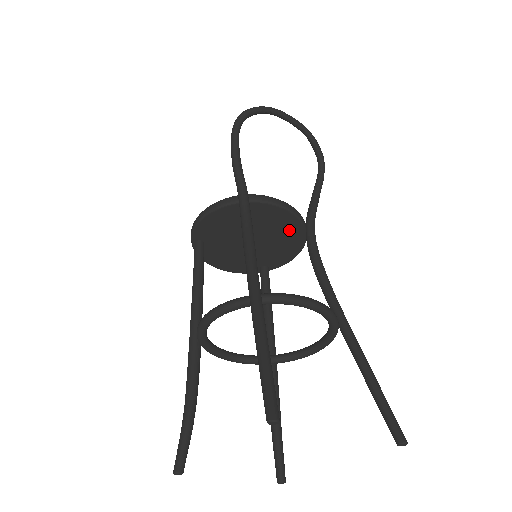
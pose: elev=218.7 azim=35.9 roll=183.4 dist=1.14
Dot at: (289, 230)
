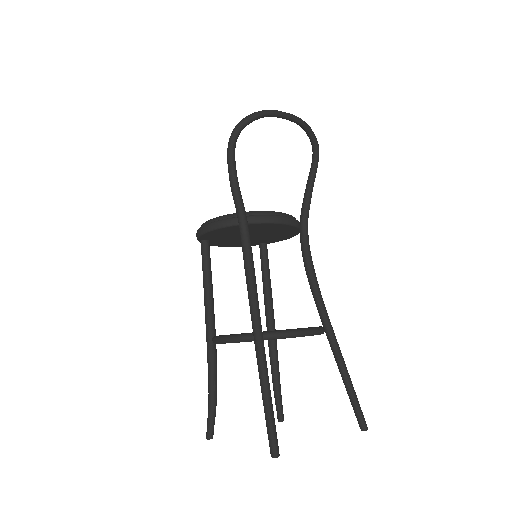
Dot at: (285, 230)
